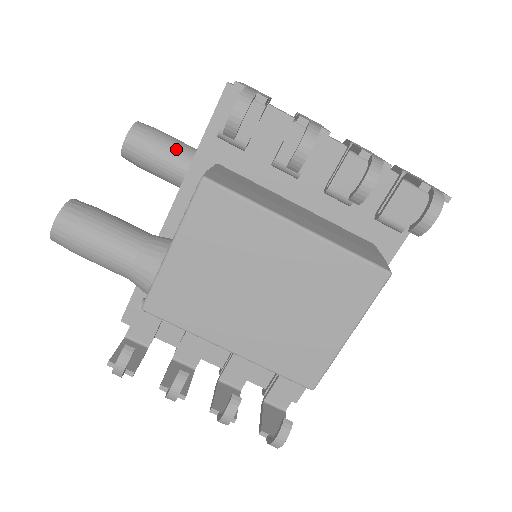
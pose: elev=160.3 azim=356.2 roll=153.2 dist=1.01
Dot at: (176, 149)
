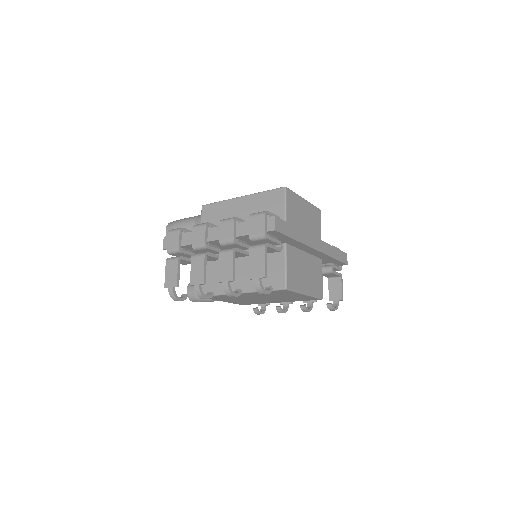
Dot at: occluded
